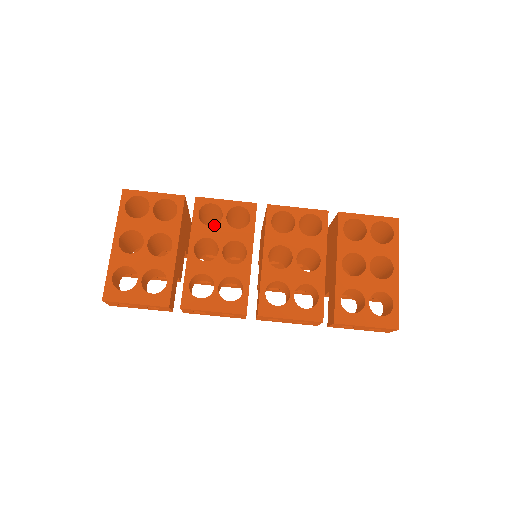
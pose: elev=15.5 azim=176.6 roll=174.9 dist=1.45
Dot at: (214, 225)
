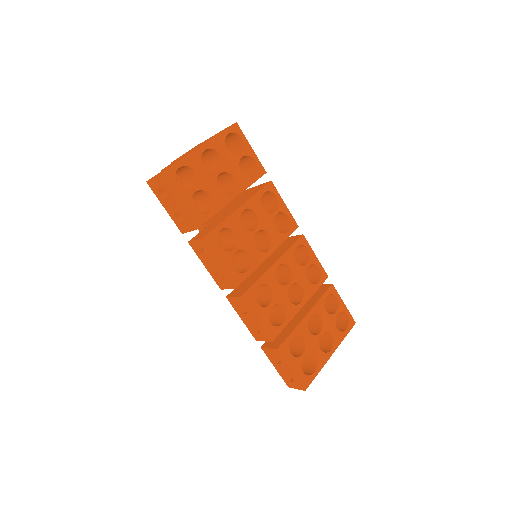
Dot at: (266, 211)
